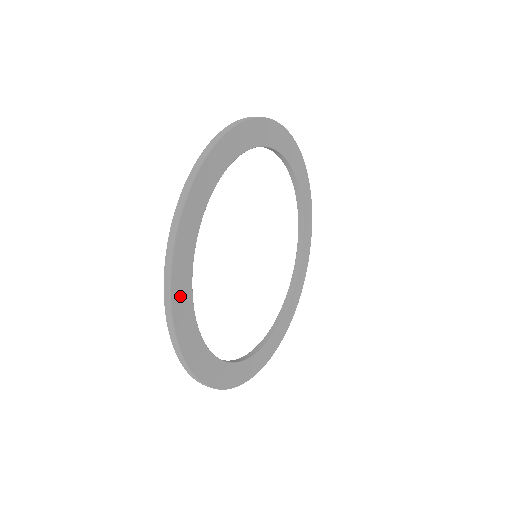
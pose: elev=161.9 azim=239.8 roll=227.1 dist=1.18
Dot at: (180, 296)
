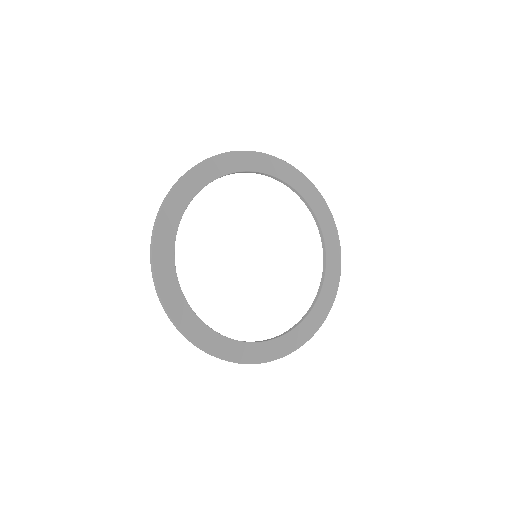
Dot at: (202, 173)
